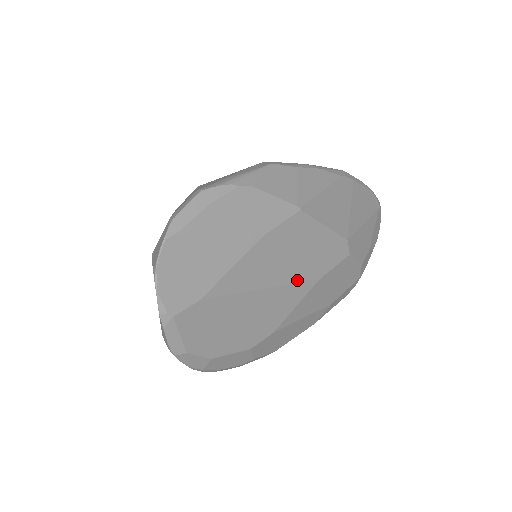
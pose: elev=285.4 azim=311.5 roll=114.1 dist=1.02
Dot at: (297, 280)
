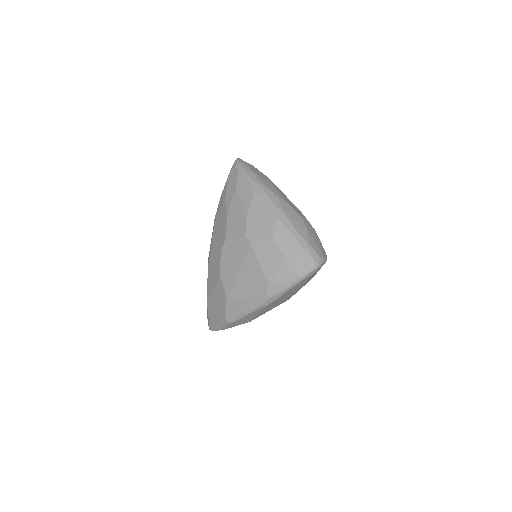
Dot at: occluded
